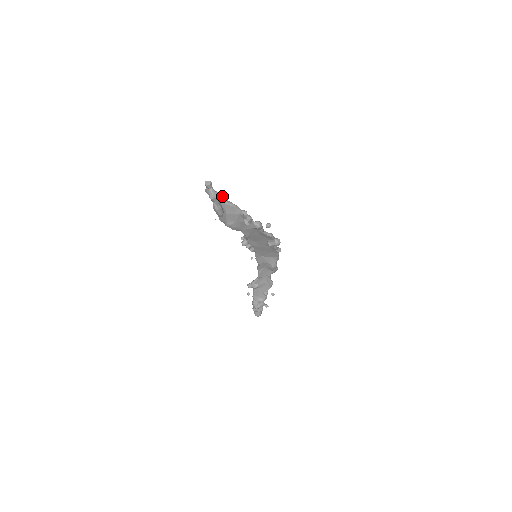
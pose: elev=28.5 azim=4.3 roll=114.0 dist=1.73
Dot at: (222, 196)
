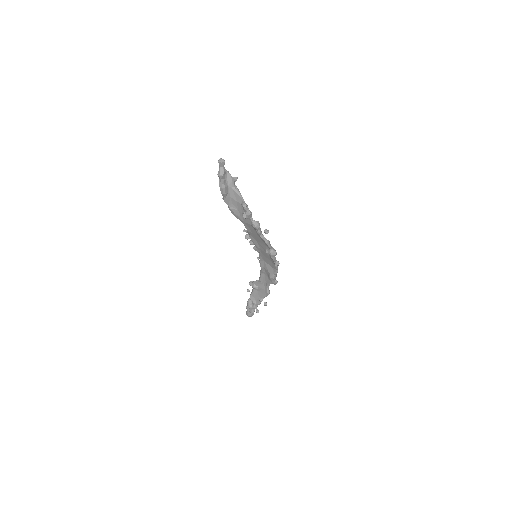
Dot at: (233, 180)
